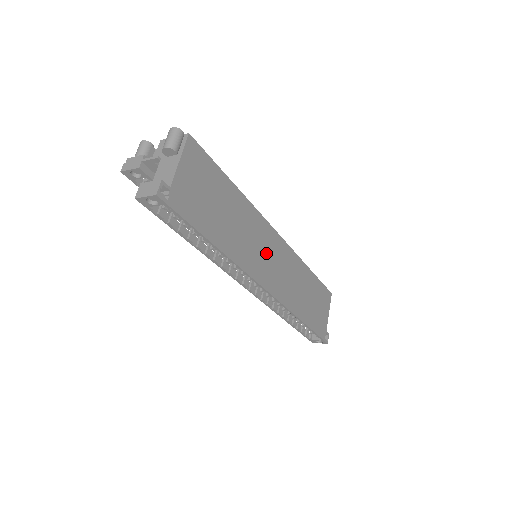
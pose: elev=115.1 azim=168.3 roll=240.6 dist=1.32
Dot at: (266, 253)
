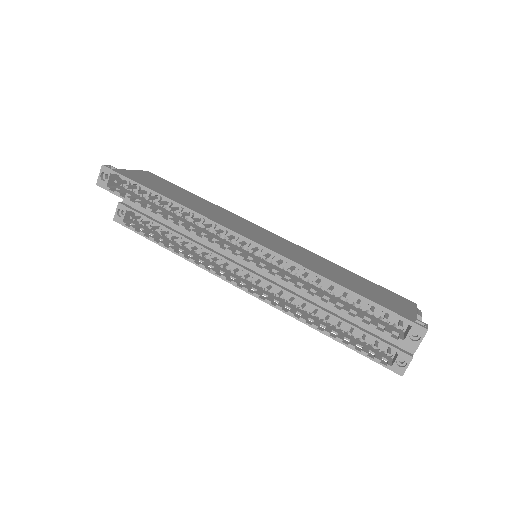
Dot at: (247, 228)
